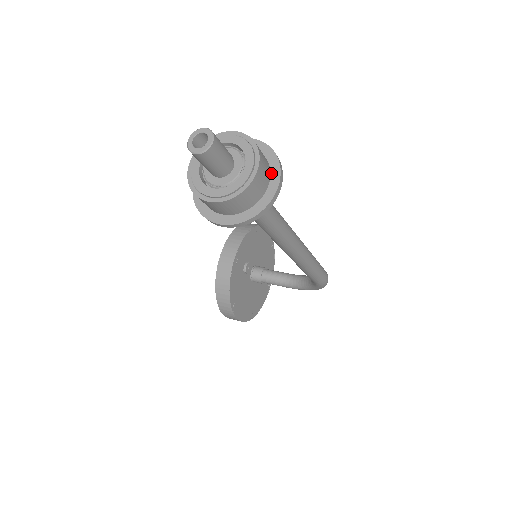
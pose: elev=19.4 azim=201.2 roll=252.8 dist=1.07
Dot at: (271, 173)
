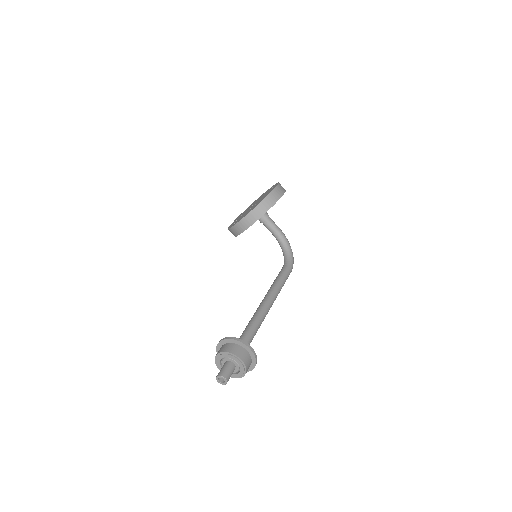
Dot at: (250, 366)
